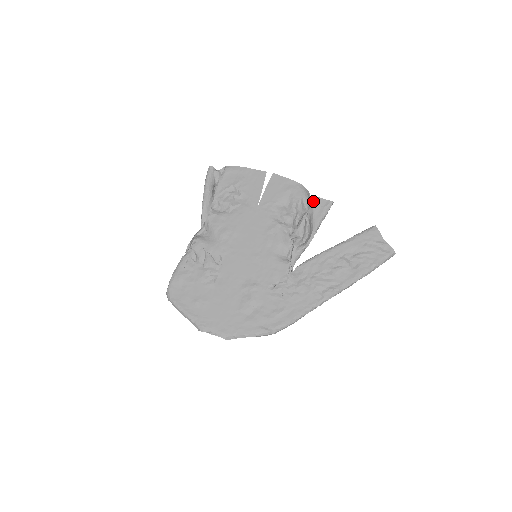
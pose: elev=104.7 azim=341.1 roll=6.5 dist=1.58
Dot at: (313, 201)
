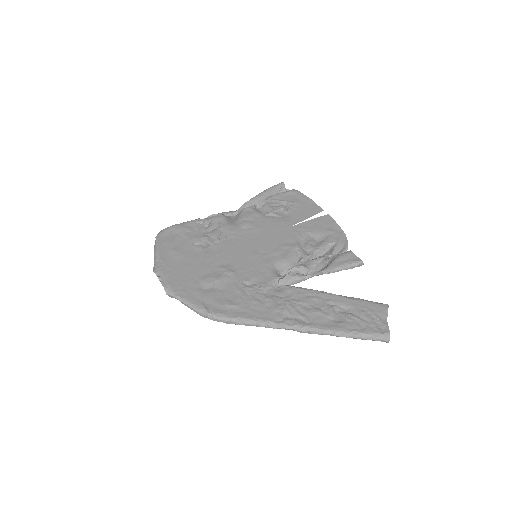
Dot at: (345, 252)
